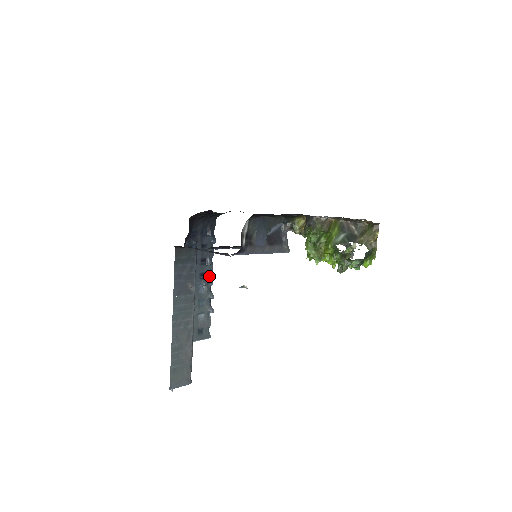
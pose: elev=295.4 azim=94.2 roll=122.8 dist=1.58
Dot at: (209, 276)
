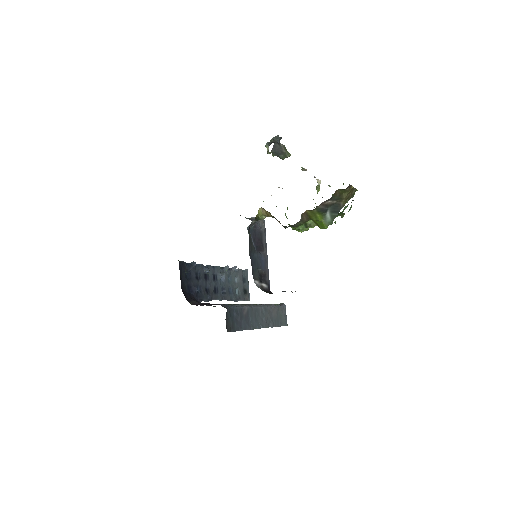
Dot at: (215, 270)
